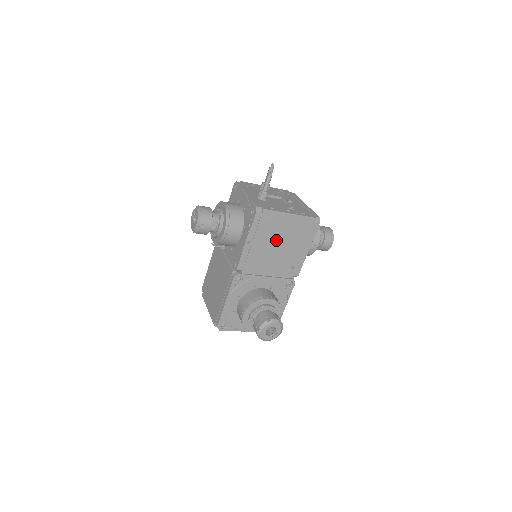
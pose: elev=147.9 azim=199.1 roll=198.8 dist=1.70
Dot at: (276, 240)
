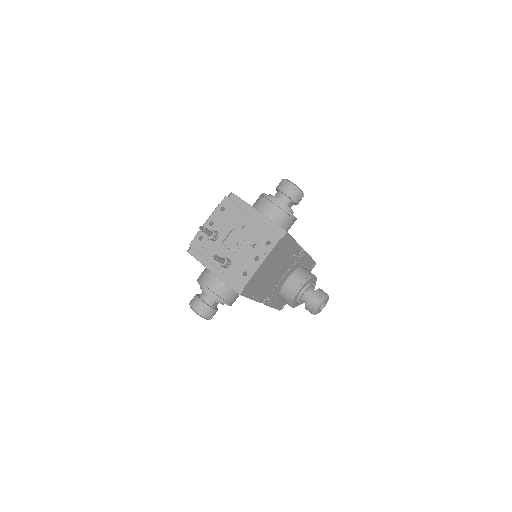
Dot at: (268, 273)
